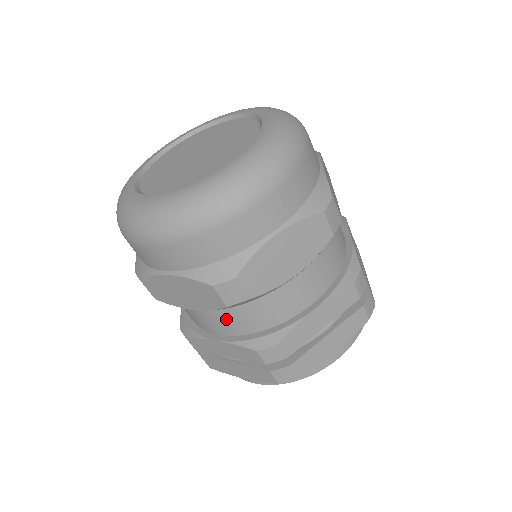
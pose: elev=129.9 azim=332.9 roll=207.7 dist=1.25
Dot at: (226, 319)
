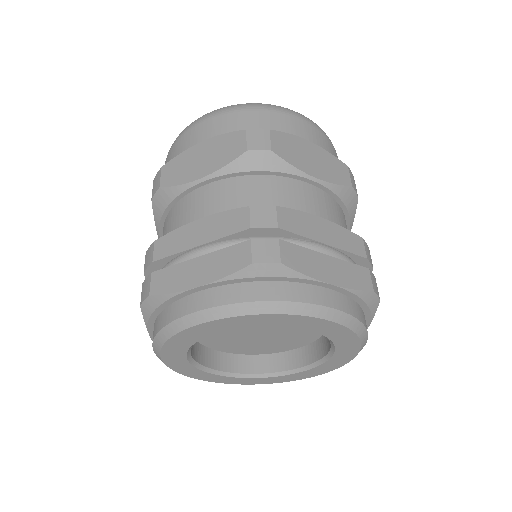
Dot at: occluded
